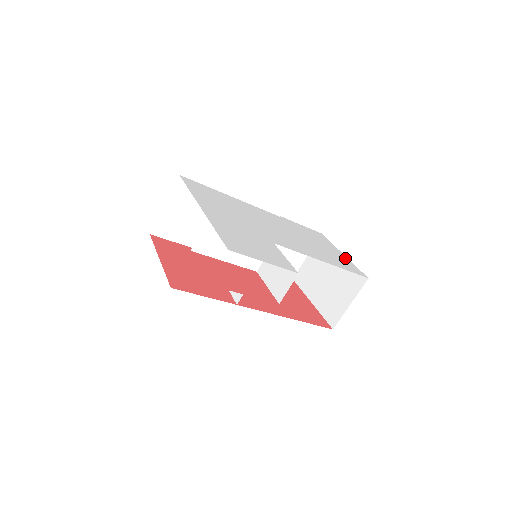
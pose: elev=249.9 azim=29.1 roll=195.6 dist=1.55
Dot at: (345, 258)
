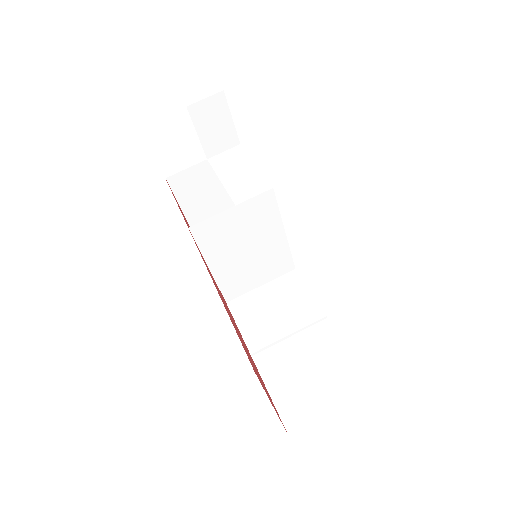
Dot at: occluded
